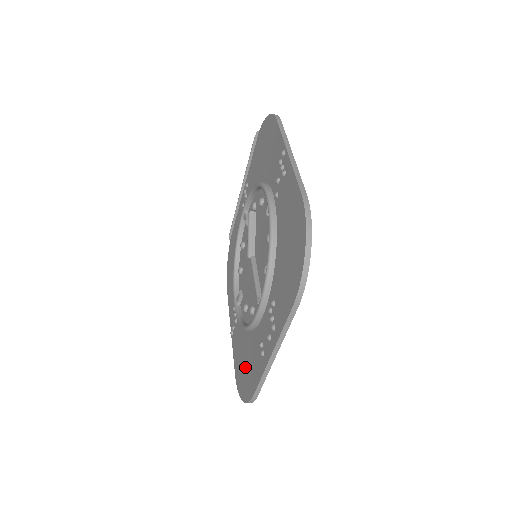
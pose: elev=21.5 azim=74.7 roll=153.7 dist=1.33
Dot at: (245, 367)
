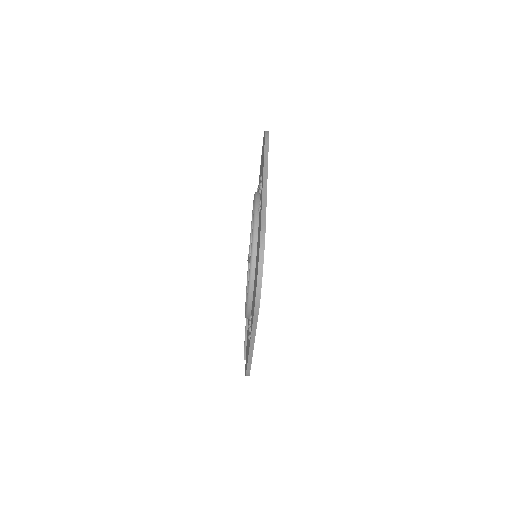
Dot at: occluded
